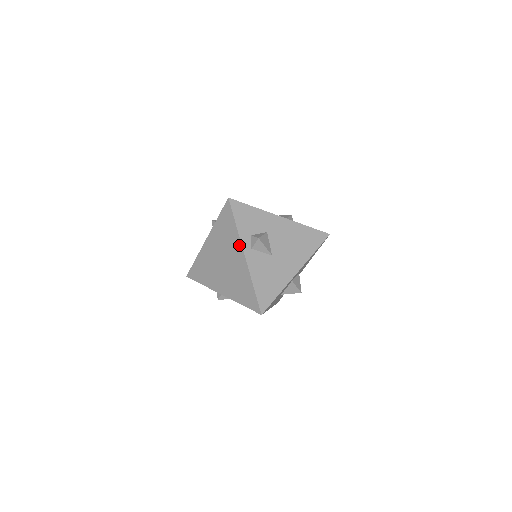
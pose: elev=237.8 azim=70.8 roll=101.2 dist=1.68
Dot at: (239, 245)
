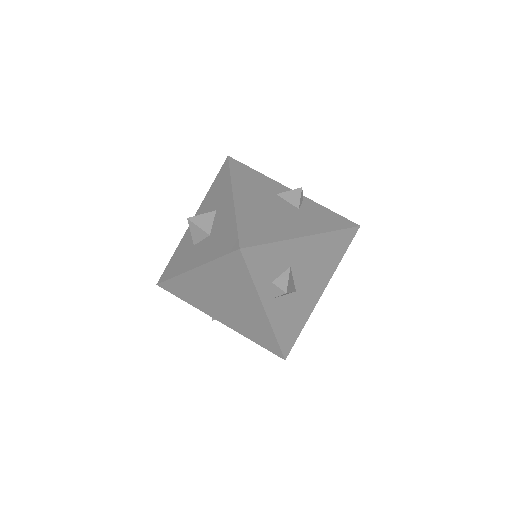
Dot at: (256, 300)
